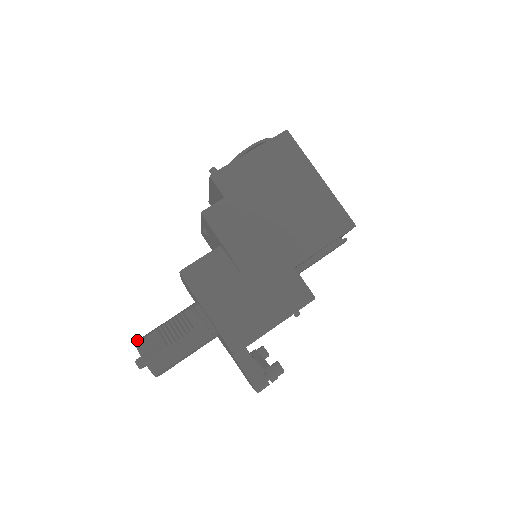
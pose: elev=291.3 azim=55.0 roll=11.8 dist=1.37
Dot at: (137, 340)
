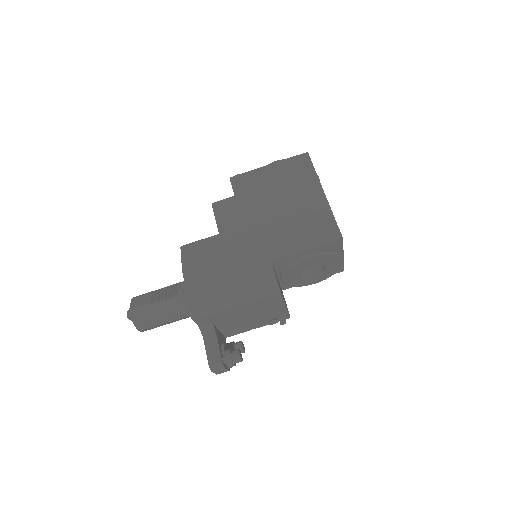
Dot at: (136, 296)
